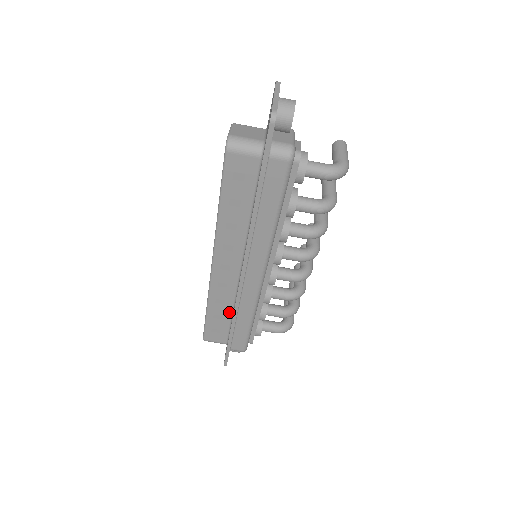
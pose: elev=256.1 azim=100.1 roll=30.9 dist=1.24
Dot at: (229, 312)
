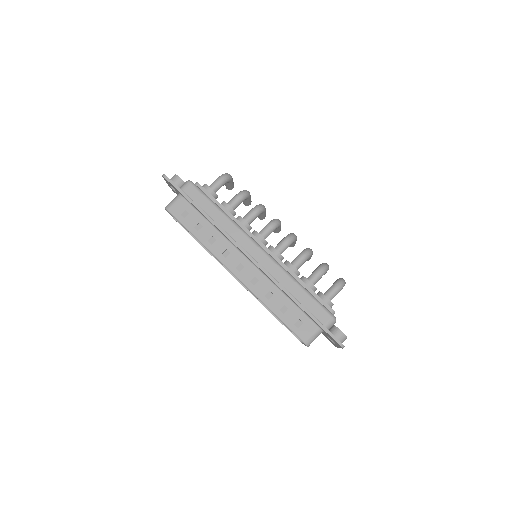
Dot at: (283, 297)
